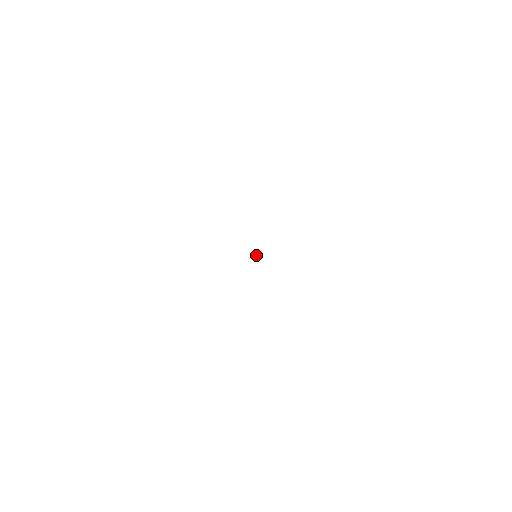
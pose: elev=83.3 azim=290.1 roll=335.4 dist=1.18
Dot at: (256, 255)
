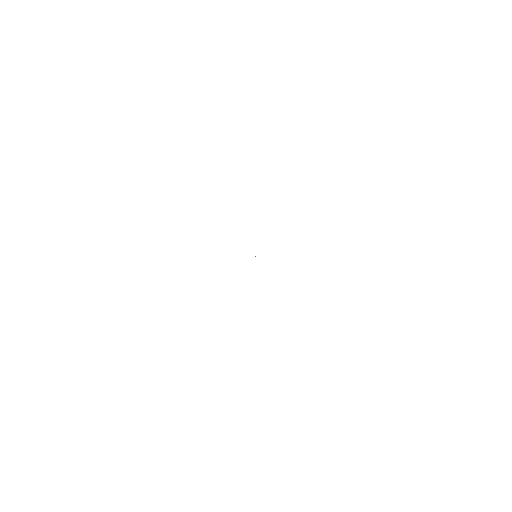
Dot at: (255, 256)
